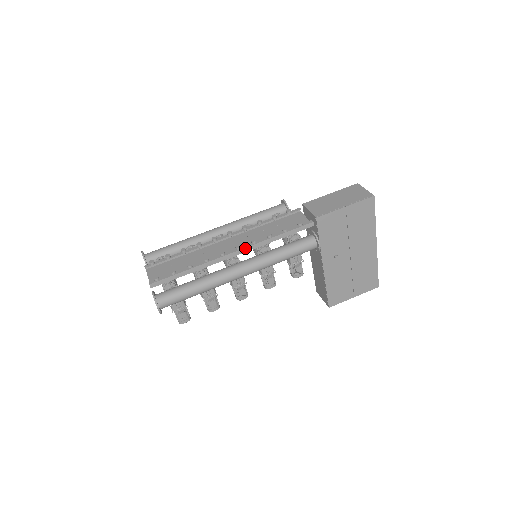
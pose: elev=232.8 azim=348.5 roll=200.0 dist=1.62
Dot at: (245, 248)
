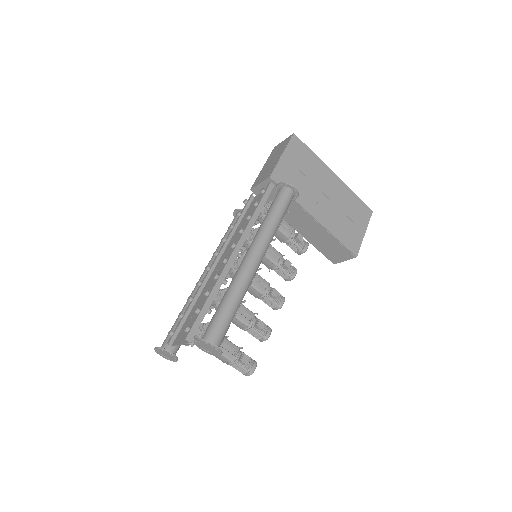
Dot at: (239, 241)
